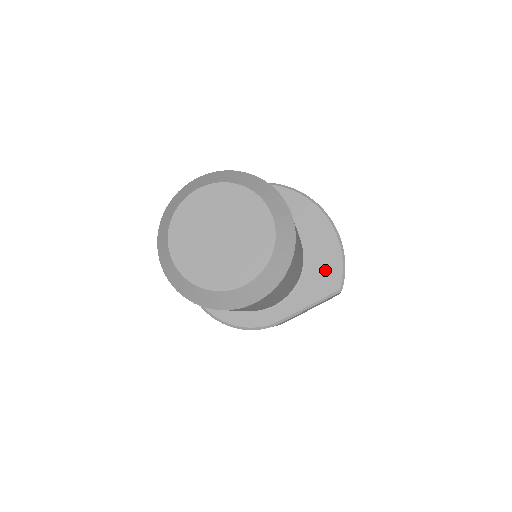
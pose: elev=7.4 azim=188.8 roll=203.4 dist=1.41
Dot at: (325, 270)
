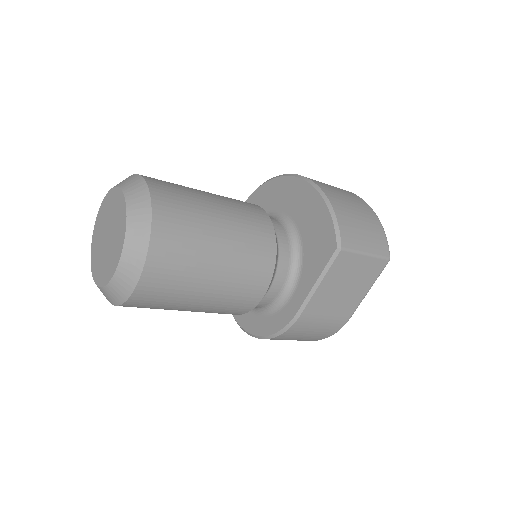
Dot at: (319, 235)
